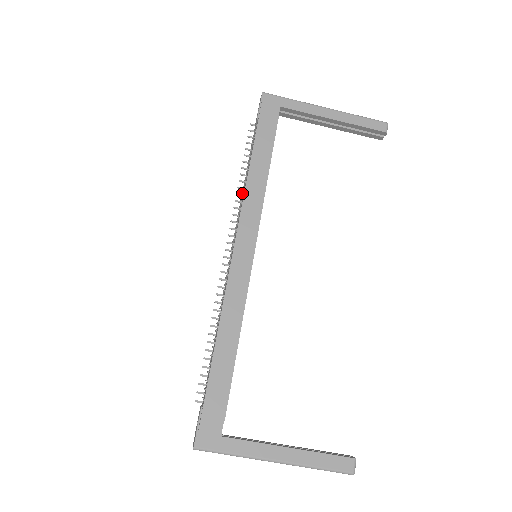
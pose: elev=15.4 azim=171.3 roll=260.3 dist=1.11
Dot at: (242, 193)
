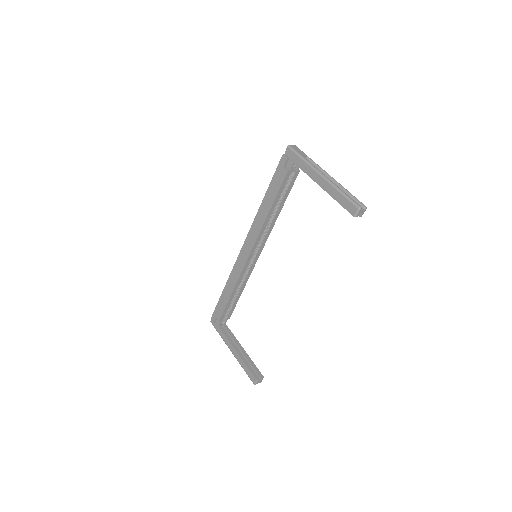
Dot at: occluded
